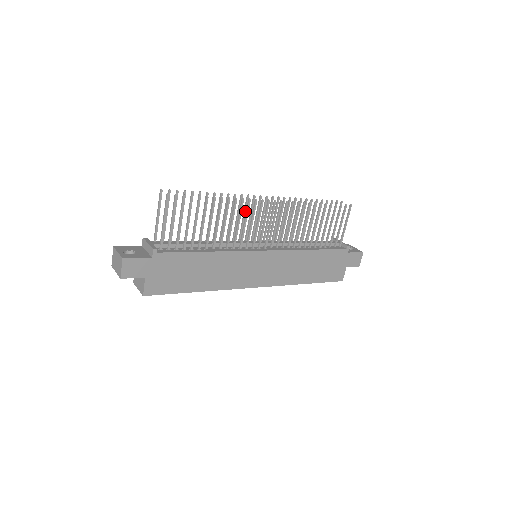
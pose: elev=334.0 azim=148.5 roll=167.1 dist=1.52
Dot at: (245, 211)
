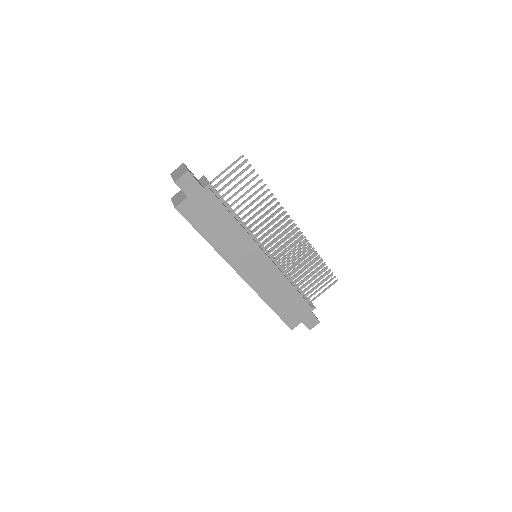
Dot at: occluded
